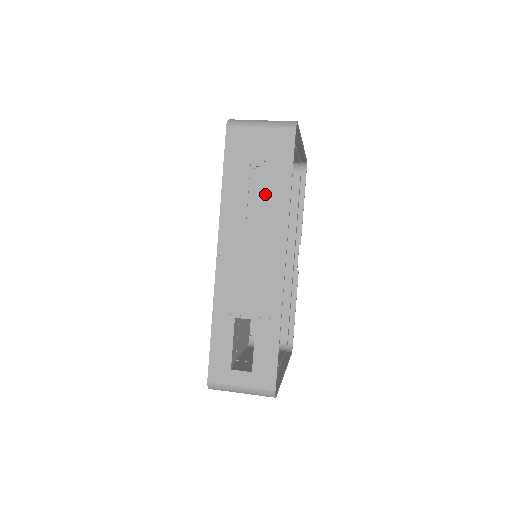
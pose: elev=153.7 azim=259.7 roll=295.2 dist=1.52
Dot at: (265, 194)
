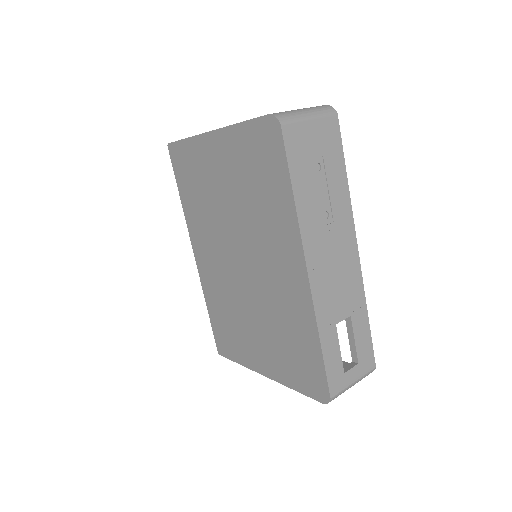
Dot at: (330, 190)
